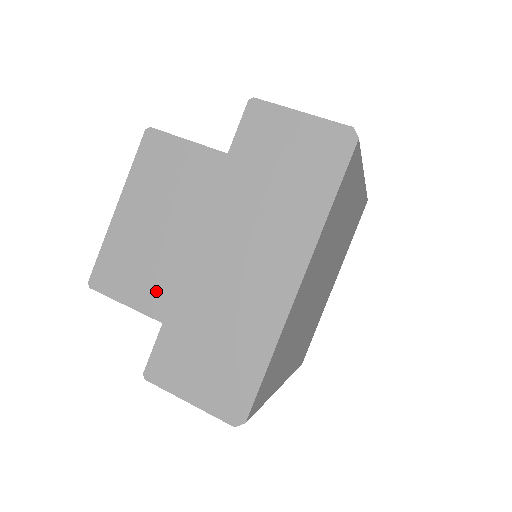
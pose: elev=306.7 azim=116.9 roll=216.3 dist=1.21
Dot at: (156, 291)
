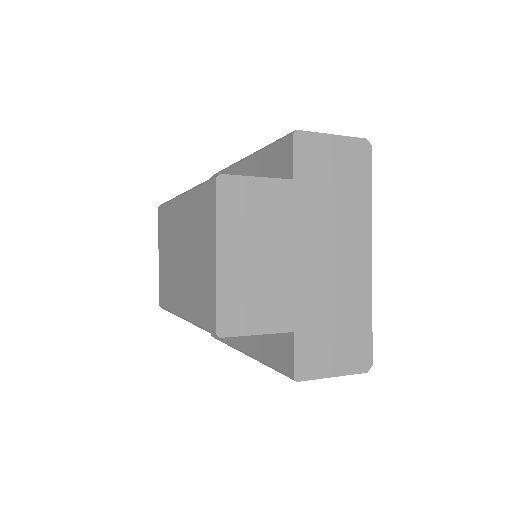
Dot at: (279, 310)
